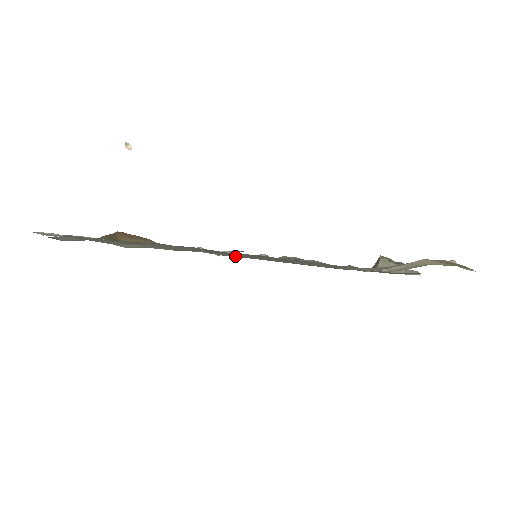
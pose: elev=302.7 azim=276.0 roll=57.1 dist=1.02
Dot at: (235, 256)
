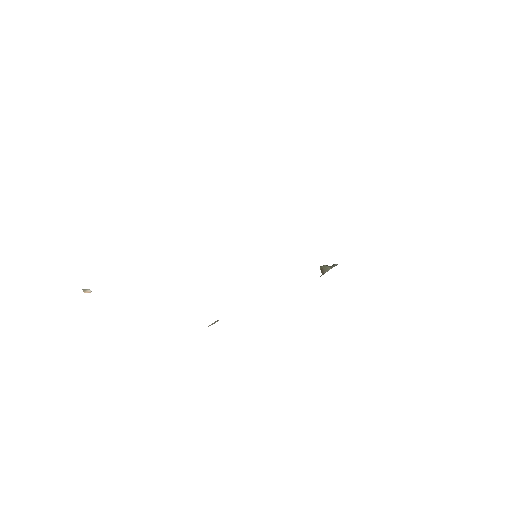
Dot at: occluded
